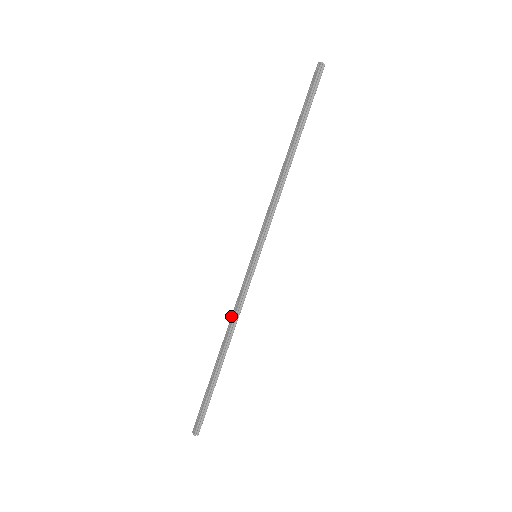
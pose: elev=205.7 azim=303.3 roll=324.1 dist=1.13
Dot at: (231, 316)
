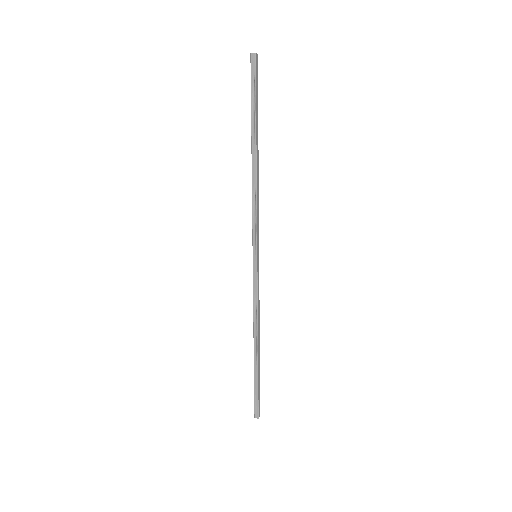
Dot at: (255, 313)
